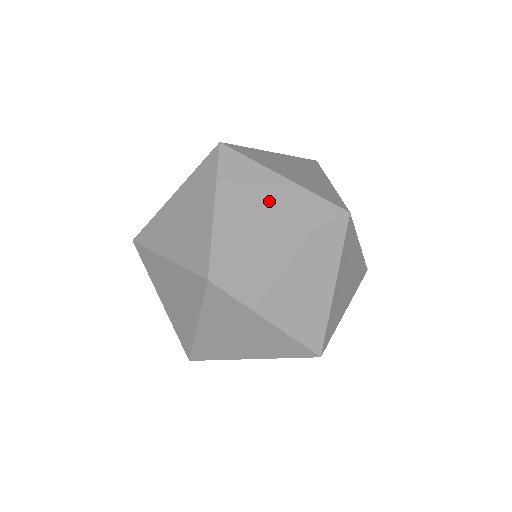
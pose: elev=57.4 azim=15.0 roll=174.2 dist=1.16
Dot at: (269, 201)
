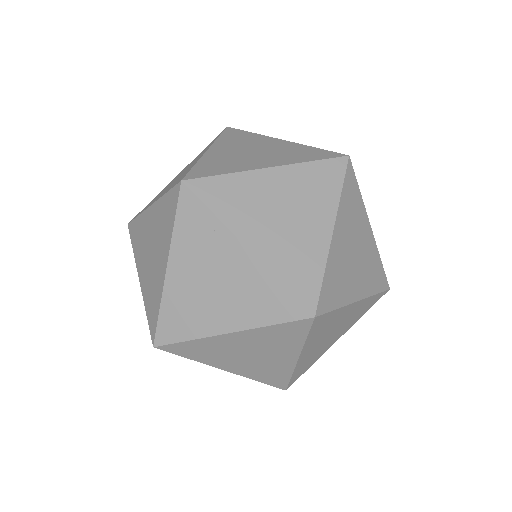
Dot at: (296, 222)
